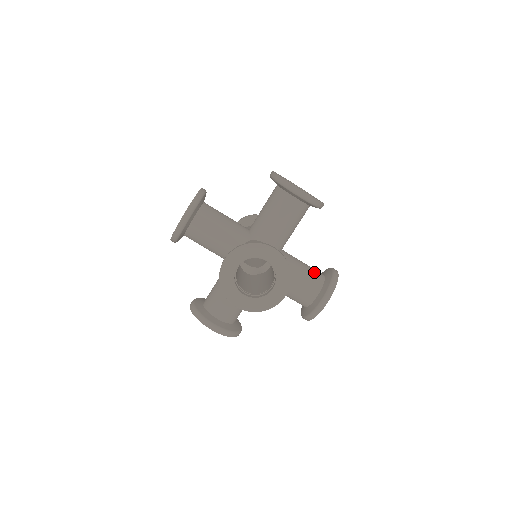
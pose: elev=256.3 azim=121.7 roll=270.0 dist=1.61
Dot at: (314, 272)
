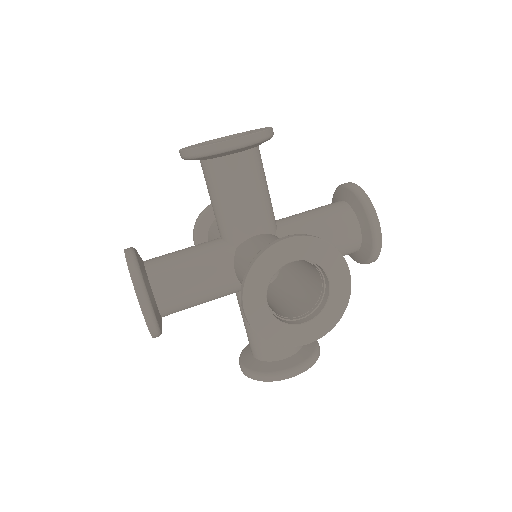
Dot at: occluded
